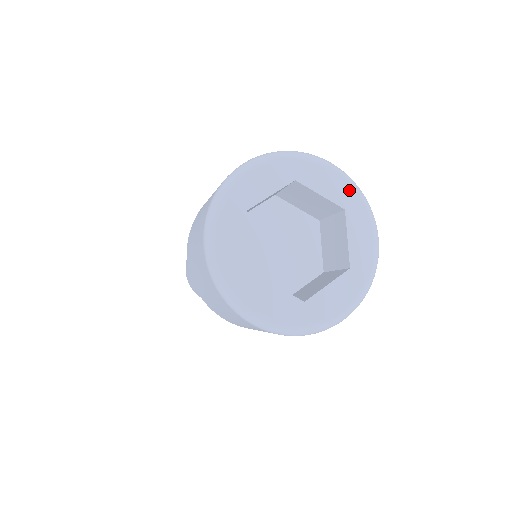
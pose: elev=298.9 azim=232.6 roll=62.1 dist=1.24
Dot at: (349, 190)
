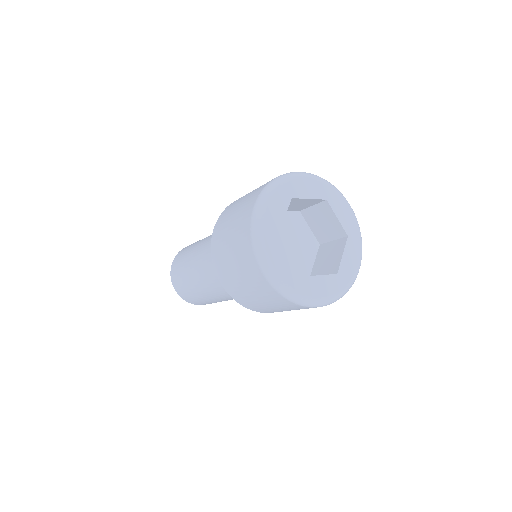
Dot at: (322, 185)
